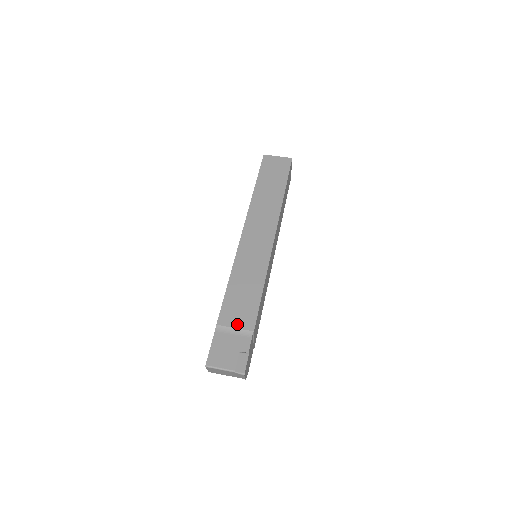
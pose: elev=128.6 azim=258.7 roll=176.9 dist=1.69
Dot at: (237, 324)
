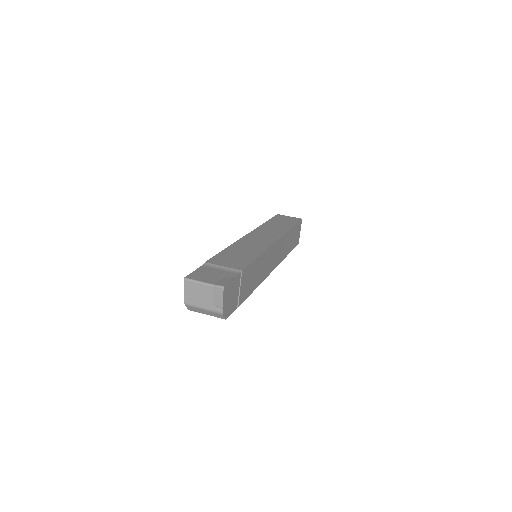
Dot at: (226, 265)
